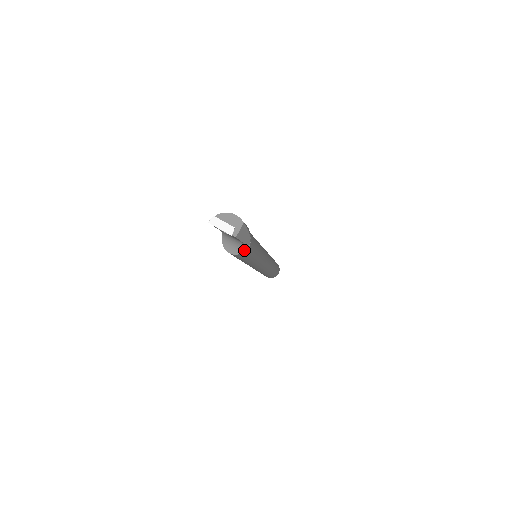
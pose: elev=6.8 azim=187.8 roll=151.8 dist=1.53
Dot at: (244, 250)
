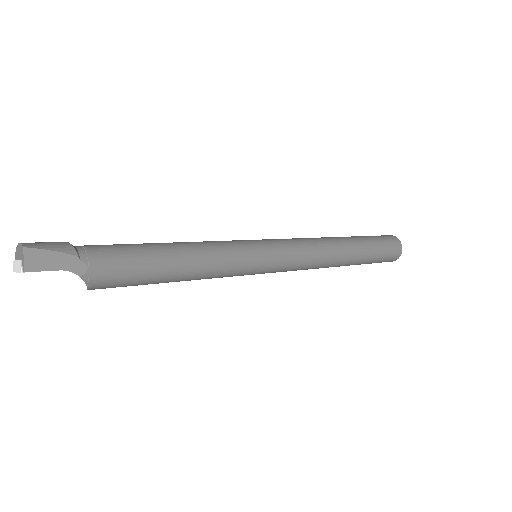
Dot at: (80, 277)
